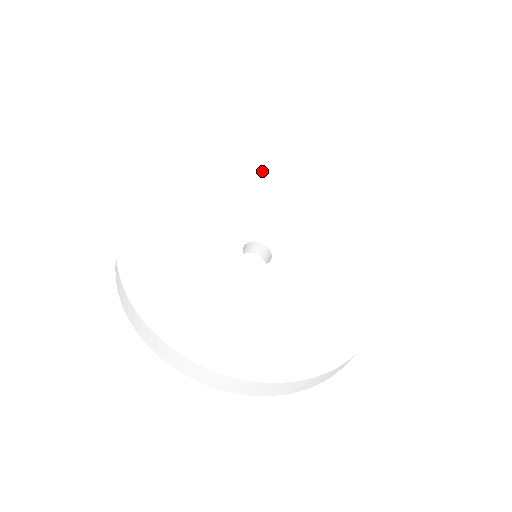
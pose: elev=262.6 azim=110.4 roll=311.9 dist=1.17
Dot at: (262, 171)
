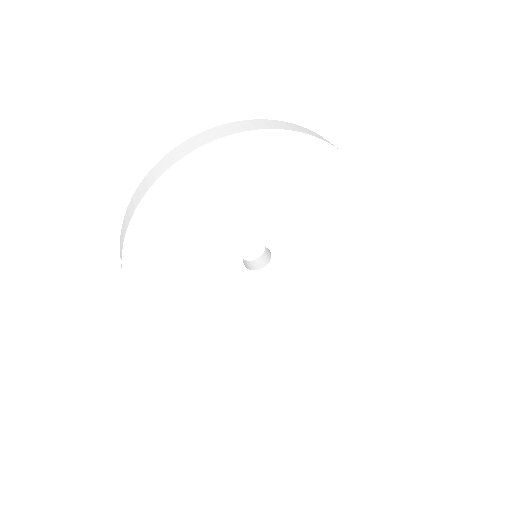
Dot at: (287, 139)
